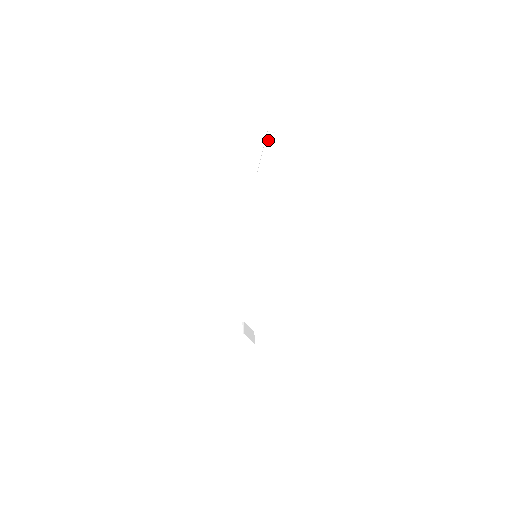
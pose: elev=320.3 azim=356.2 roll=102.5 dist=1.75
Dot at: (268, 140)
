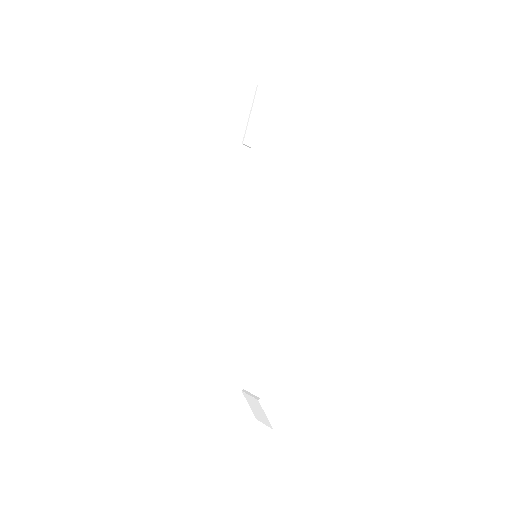
Dot at: (258, 96)
